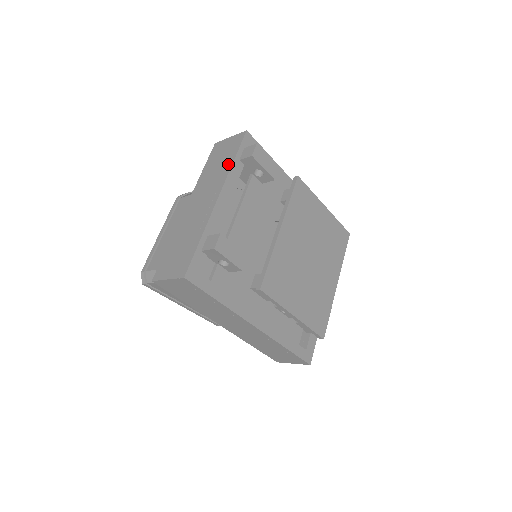
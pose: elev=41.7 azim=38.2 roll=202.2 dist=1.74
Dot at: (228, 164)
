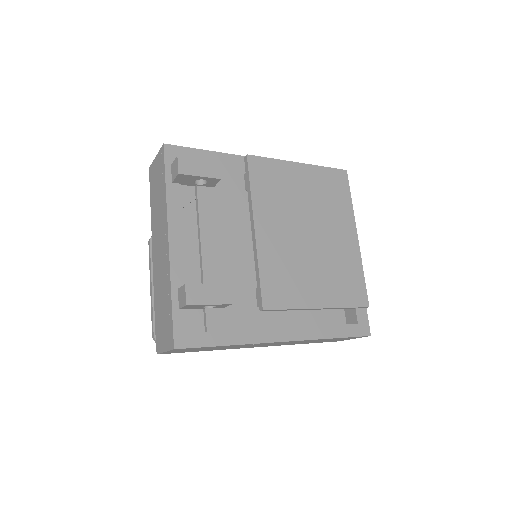
Dot at: (163, 194)
